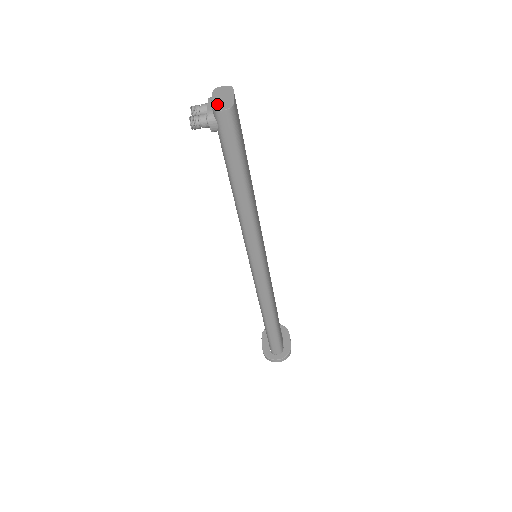
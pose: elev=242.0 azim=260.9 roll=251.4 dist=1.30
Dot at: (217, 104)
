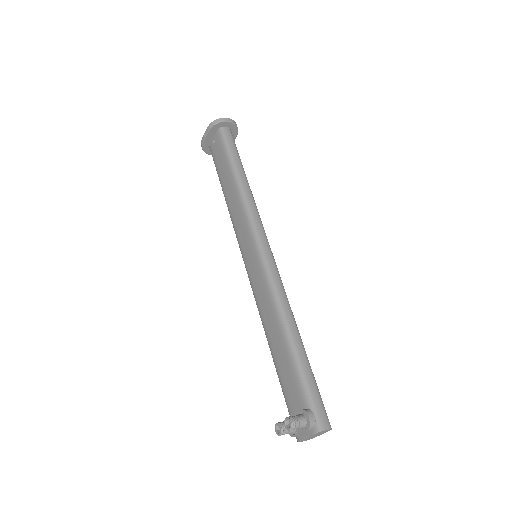
Dot at: occluded
